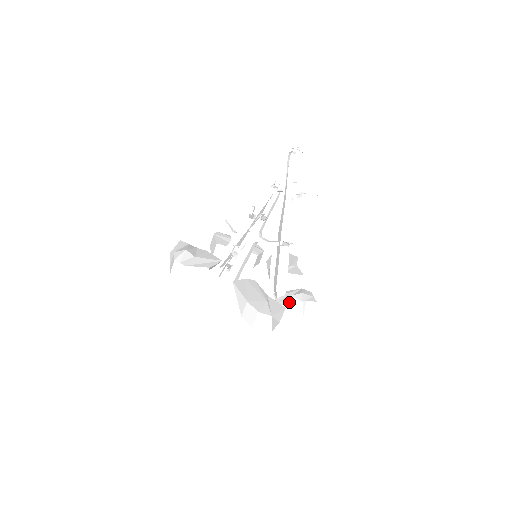
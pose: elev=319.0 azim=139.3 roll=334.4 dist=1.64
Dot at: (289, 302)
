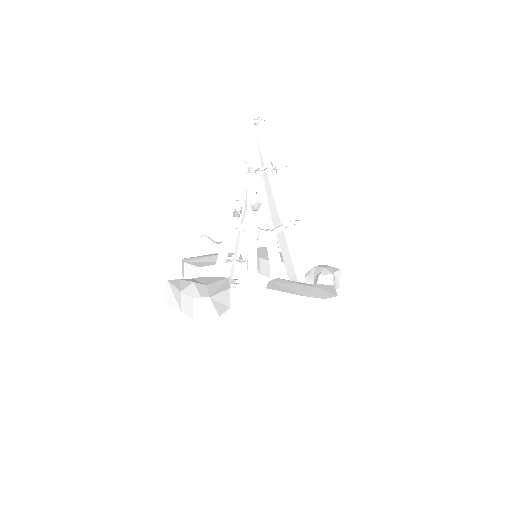
Dot at: (320, 282)
